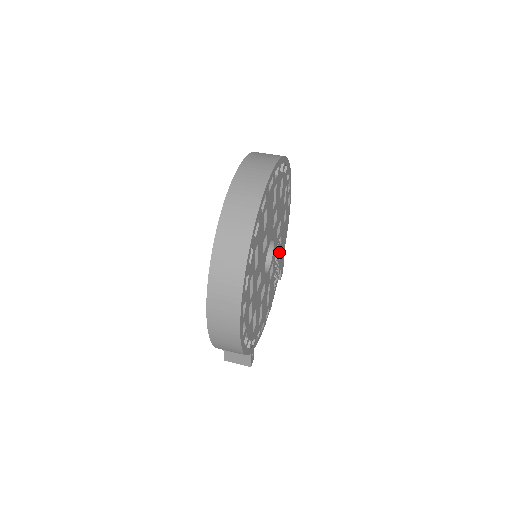
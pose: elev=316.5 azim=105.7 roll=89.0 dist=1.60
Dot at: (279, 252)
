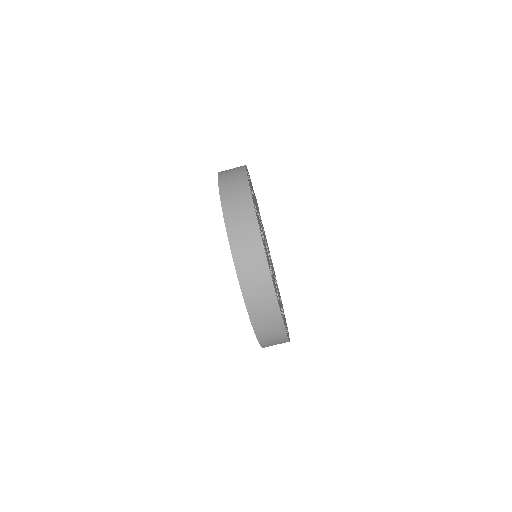
Dot at: occluded
